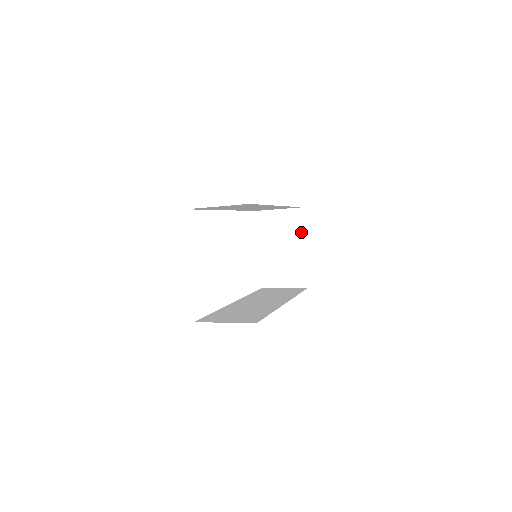
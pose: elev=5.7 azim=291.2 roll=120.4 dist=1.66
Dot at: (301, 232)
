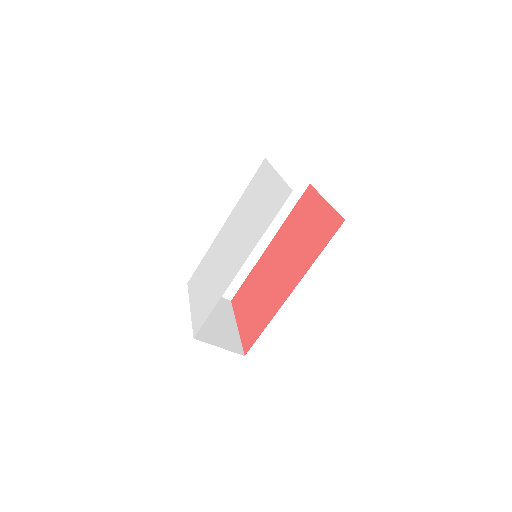
Dot at: (232, 314)
